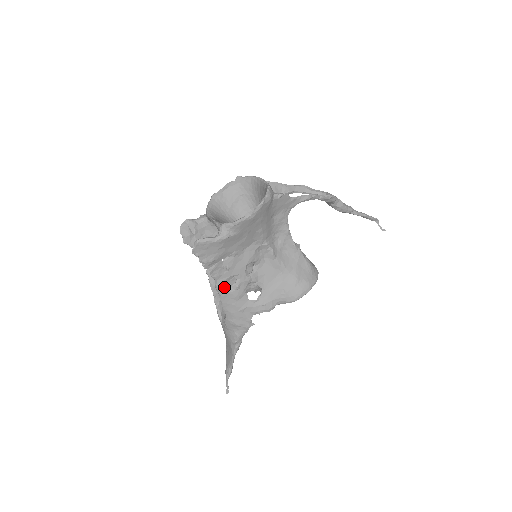
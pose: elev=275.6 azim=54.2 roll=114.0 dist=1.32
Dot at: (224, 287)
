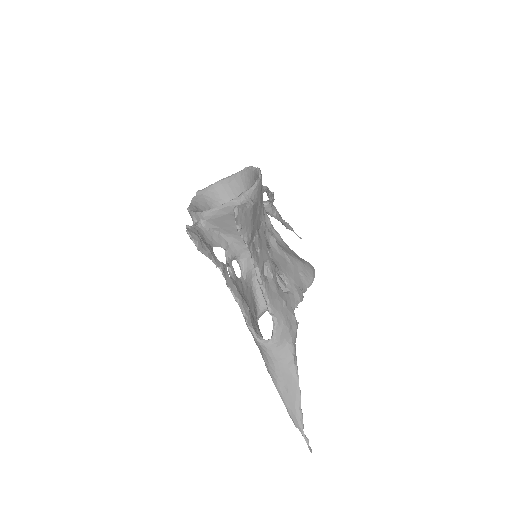
Dot at: (264, 276)
